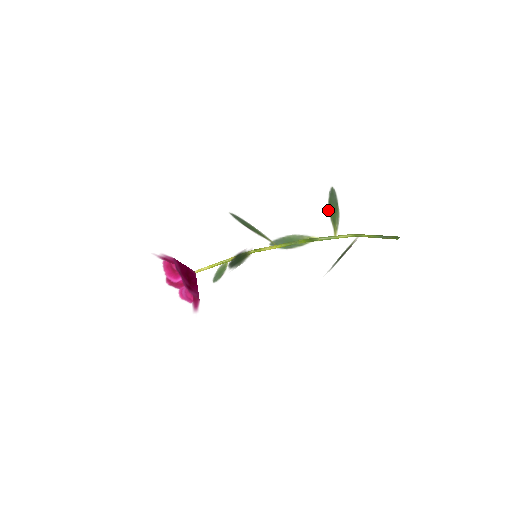
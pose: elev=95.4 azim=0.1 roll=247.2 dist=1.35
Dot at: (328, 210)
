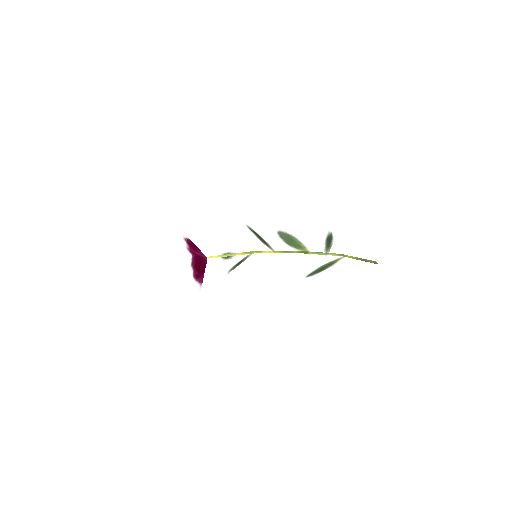
Dot at: (326, 238)
